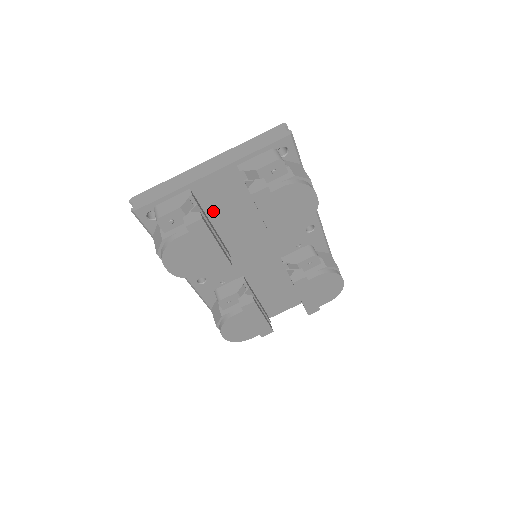
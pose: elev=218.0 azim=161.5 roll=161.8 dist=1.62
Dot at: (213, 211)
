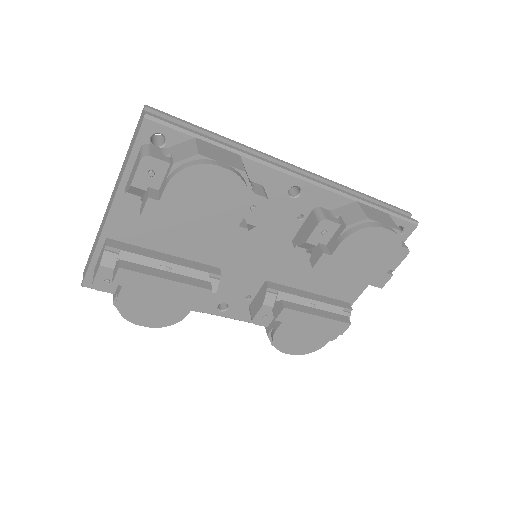
Dot at: (155, 242)
